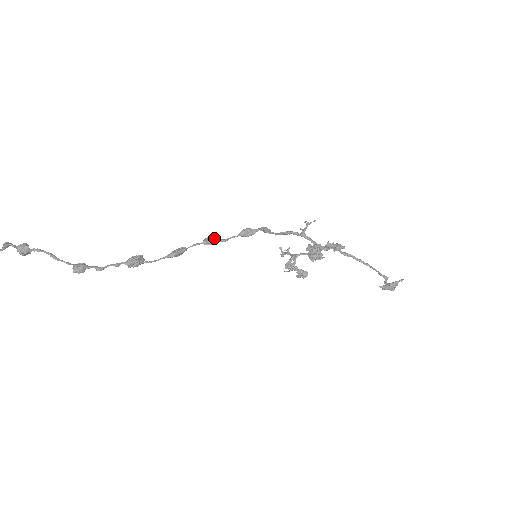
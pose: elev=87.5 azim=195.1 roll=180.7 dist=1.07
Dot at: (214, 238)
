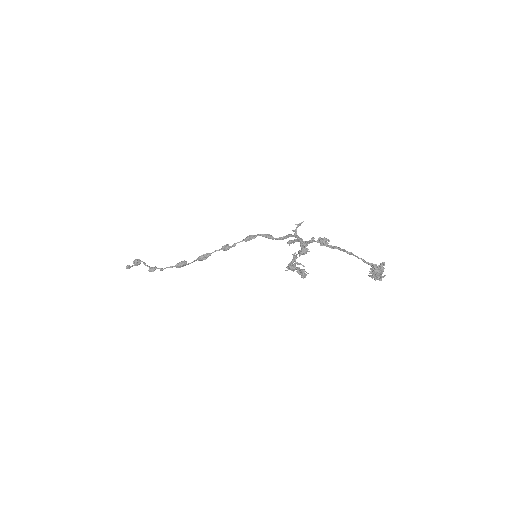
Dot at: (228, 245)
